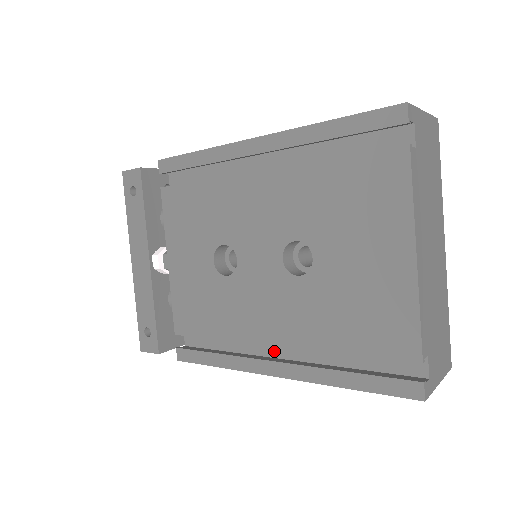
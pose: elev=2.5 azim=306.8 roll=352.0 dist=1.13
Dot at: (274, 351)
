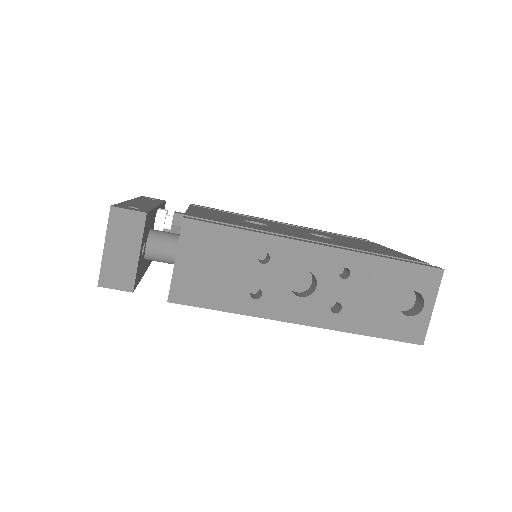
Dot at: occluded
